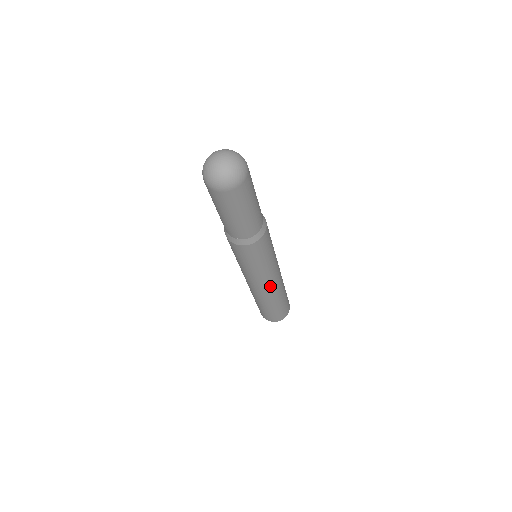
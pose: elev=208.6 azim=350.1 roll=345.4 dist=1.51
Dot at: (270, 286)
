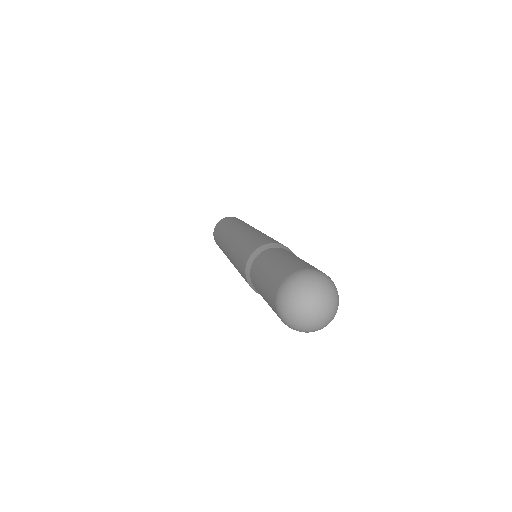
Dot at: occluded
